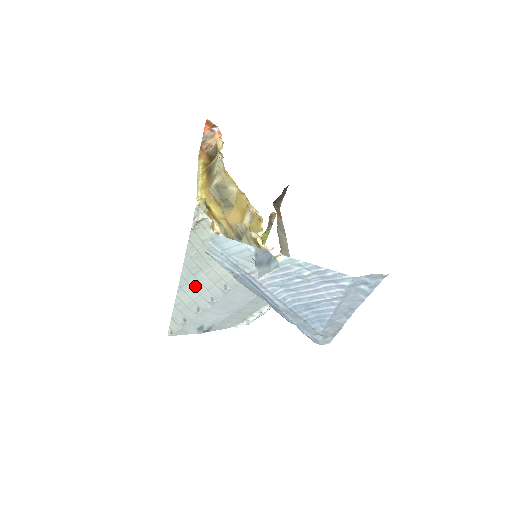
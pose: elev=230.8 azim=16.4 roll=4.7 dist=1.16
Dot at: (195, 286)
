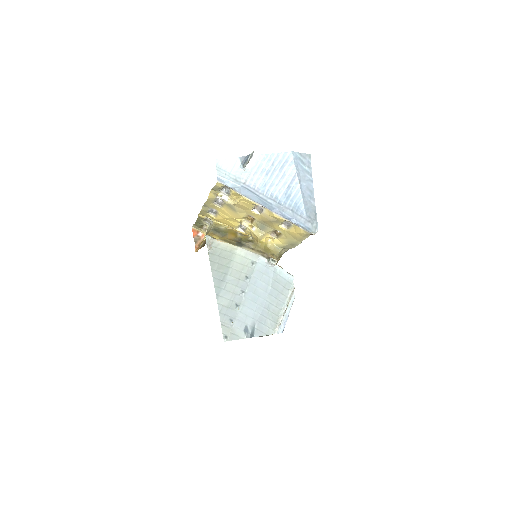
Dot at: (227, 288)
